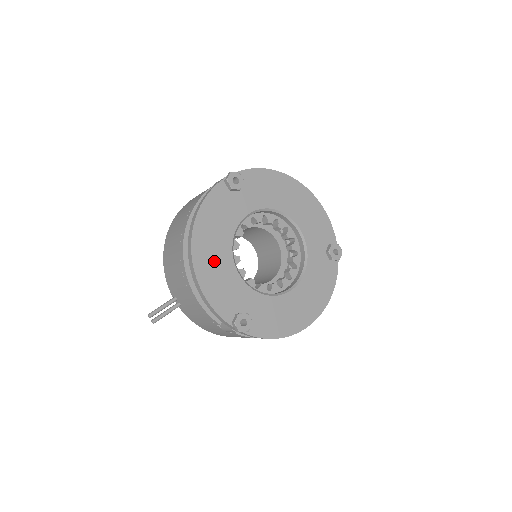
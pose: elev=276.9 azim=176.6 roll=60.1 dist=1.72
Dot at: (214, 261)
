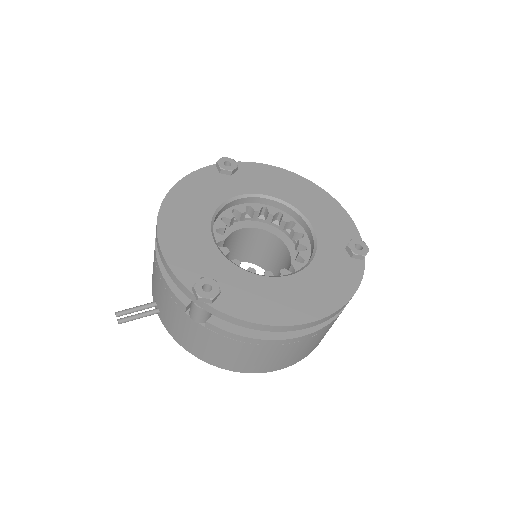
Dot at: (185, 225)
